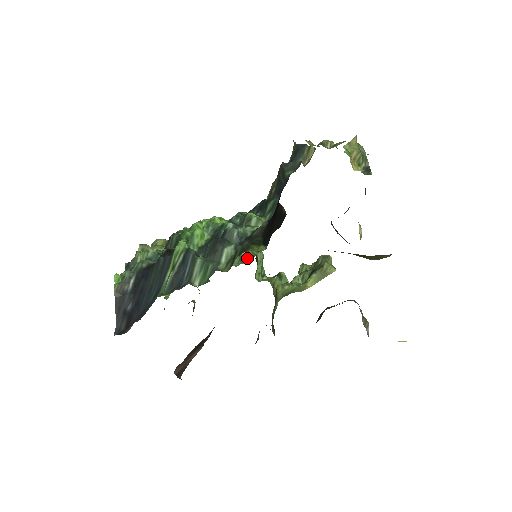
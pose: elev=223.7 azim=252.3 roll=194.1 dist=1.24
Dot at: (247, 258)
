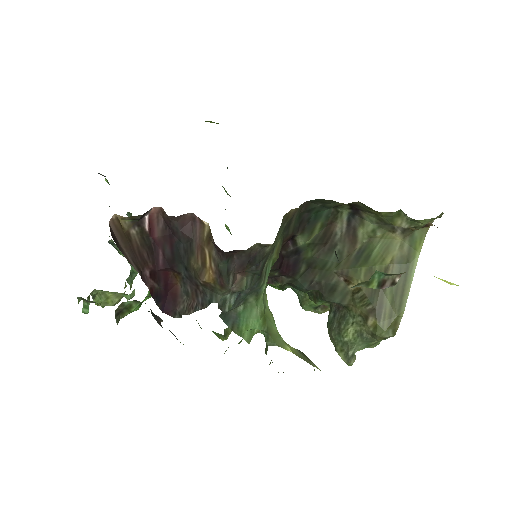
Dot at: occluded
